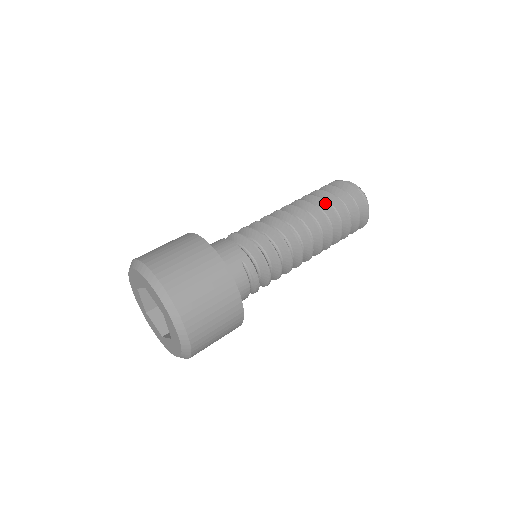
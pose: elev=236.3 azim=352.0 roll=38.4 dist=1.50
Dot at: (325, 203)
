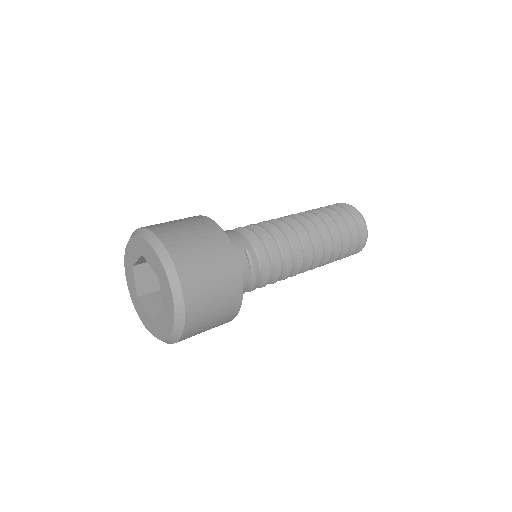
Dot at: (326, 215)
